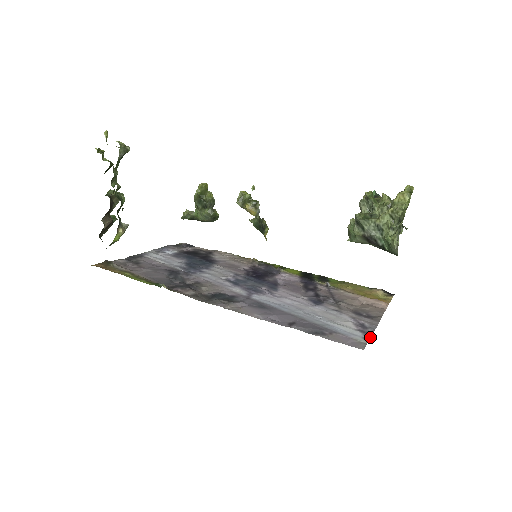
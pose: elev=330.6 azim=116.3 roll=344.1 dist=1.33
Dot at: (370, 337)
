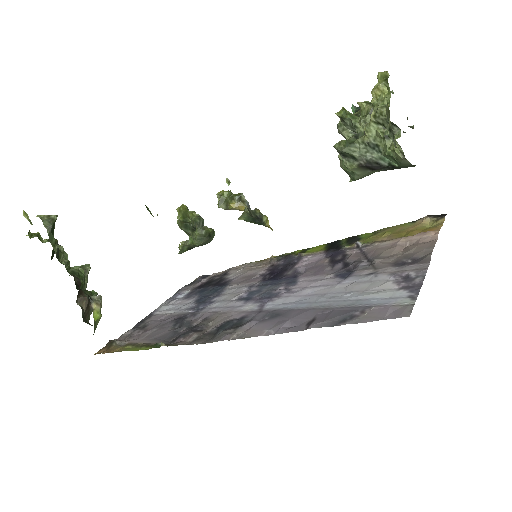
Dot at: (418, 291)
